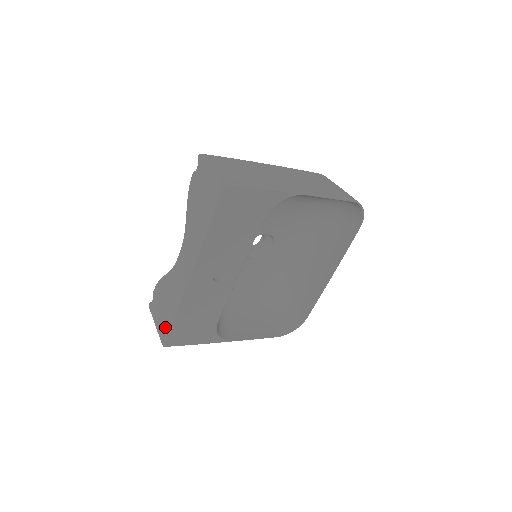
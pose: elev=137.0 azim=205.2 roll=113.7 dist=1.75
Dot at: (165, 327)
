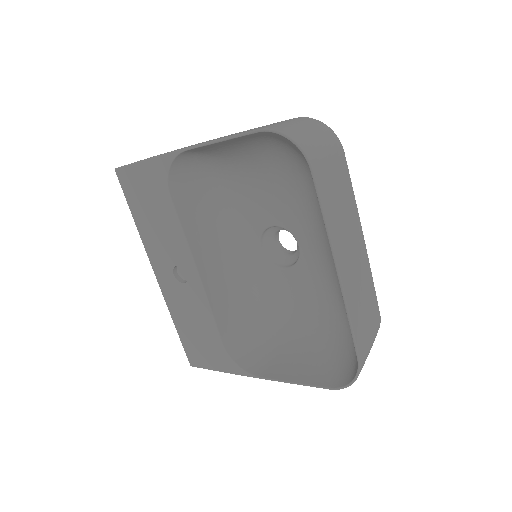
Dot at: occluded
